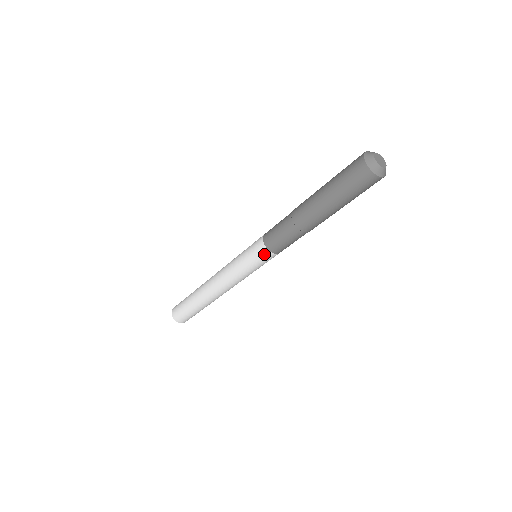
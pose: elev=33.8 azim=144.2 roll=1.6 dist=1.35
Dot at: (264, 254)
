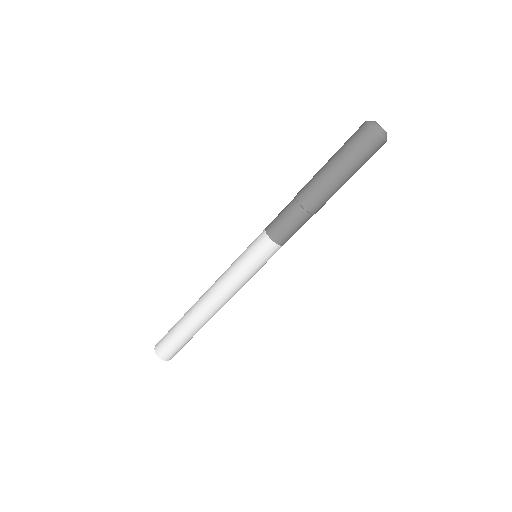
Dot at: (265, 244)
